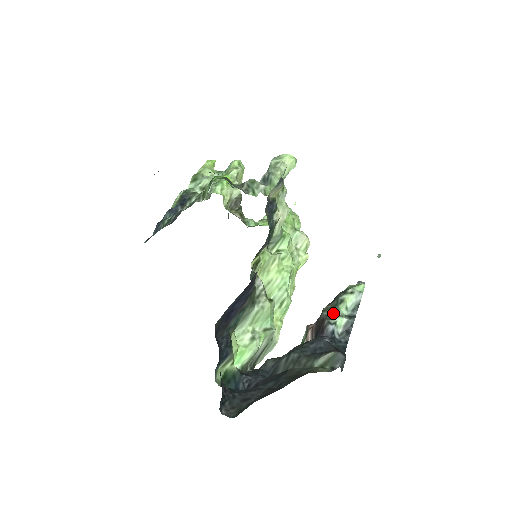
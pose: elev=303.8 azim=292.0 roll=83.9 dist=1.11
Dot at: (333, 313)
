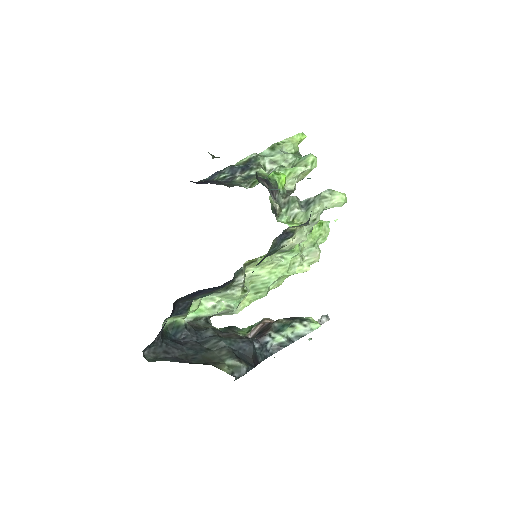
Dot at: (281, 329)
